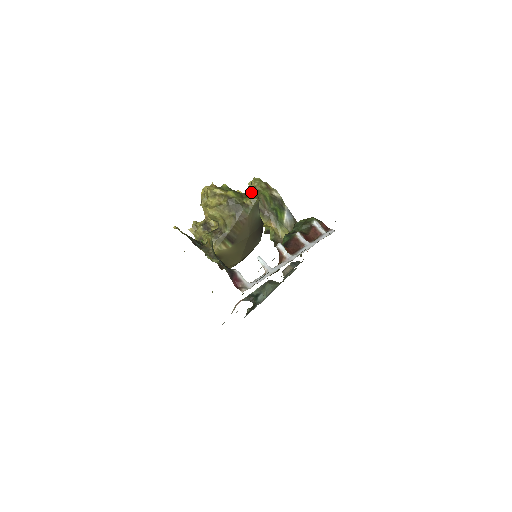
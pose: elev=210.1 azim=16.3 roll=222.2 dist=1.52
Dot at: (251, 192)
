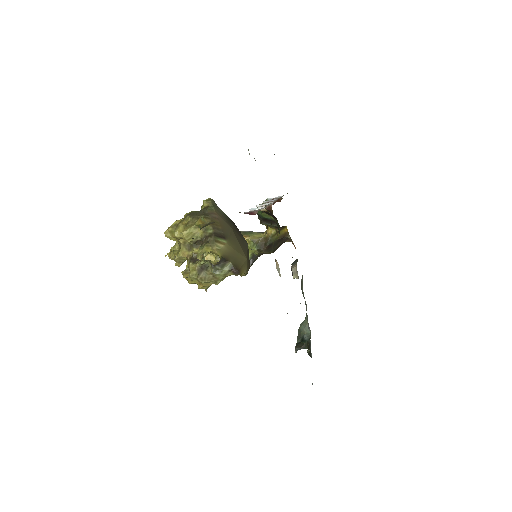
Dot at: occluded
